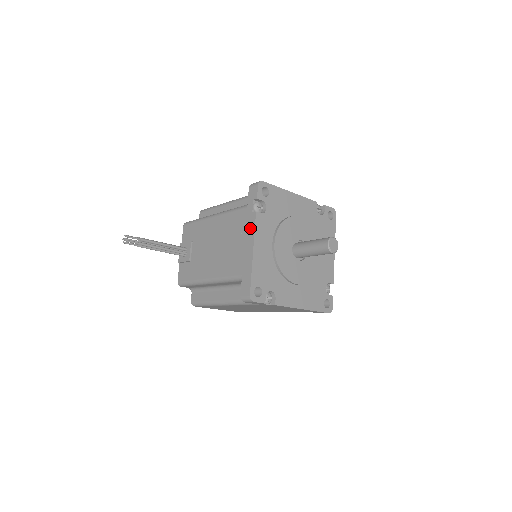
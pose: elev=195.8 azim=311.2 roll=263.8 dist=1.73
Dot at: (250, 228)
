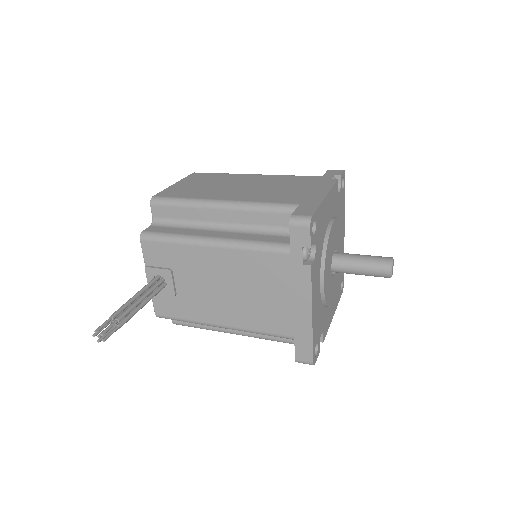
Dot at: (302, 285)
